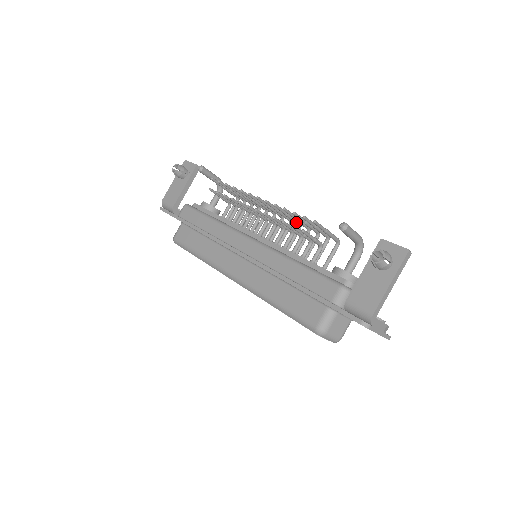
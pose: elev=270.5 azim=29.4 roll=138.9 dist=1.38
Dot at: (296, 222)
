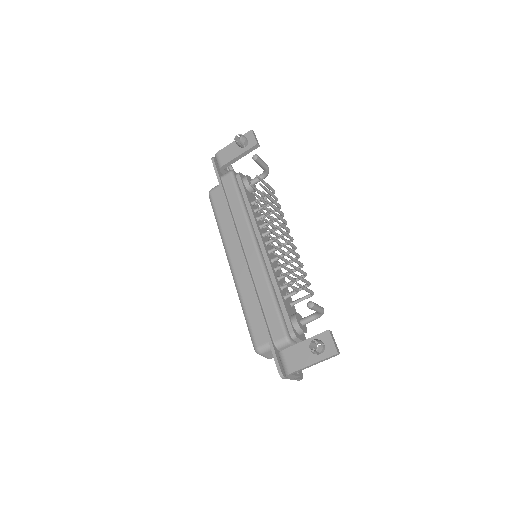
Dot at: (296, 256)
